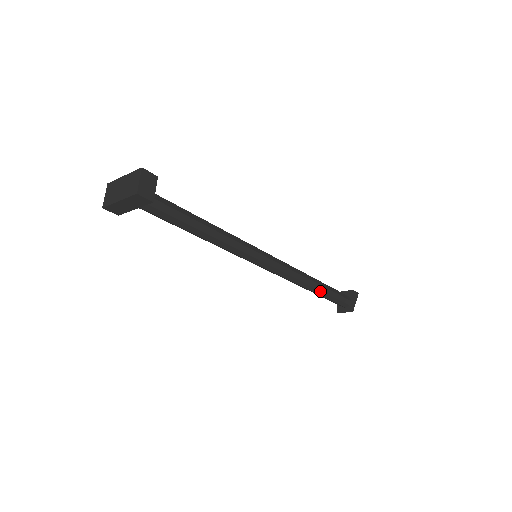
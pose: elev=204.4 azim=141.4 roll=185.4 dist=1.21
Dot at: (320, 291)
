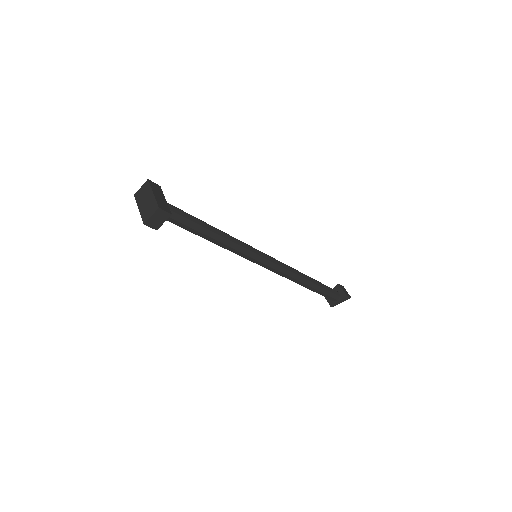
Dot at: (307, 288)
